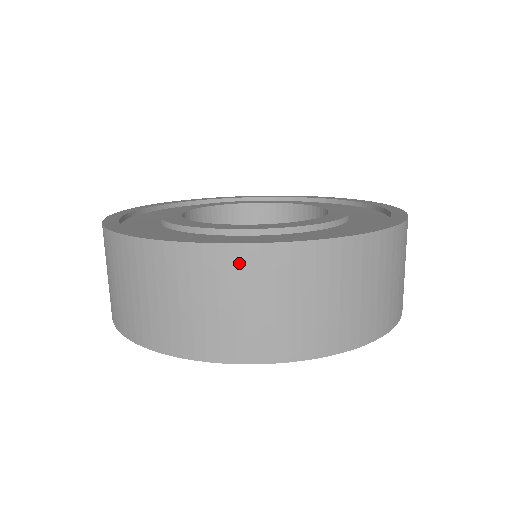
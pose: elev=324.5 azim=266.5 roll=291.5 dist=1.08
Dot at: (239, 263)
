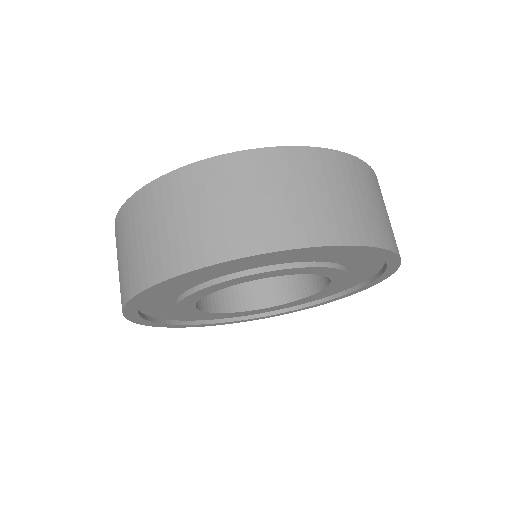
Dot at: (272, 162)
